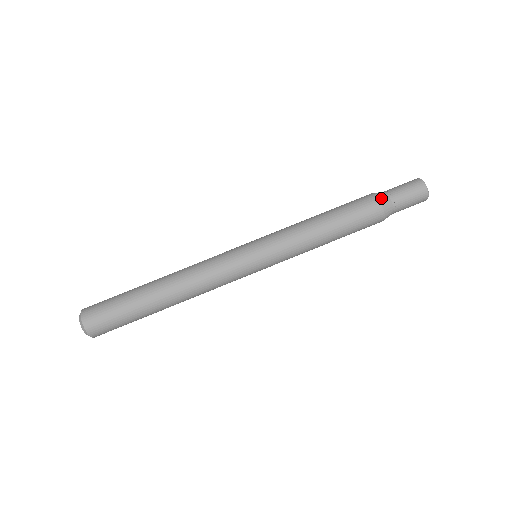
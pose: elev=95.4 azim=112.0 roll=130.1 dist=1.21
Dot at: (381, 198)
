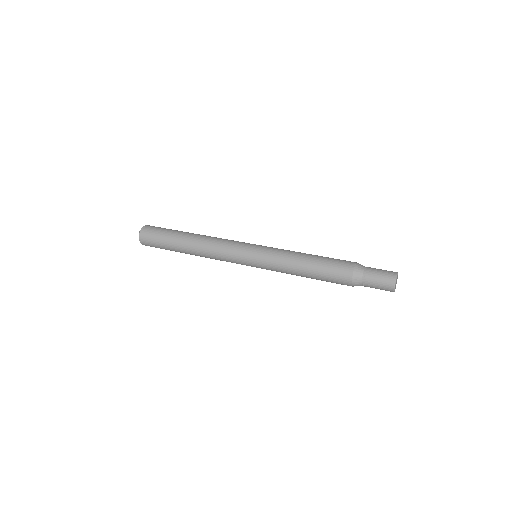
Dot at: (356, 269)
